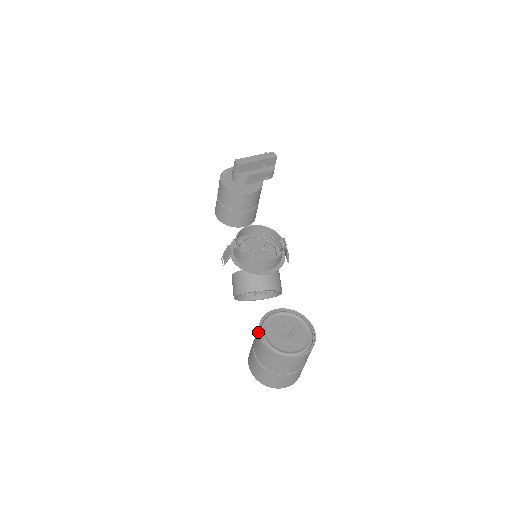
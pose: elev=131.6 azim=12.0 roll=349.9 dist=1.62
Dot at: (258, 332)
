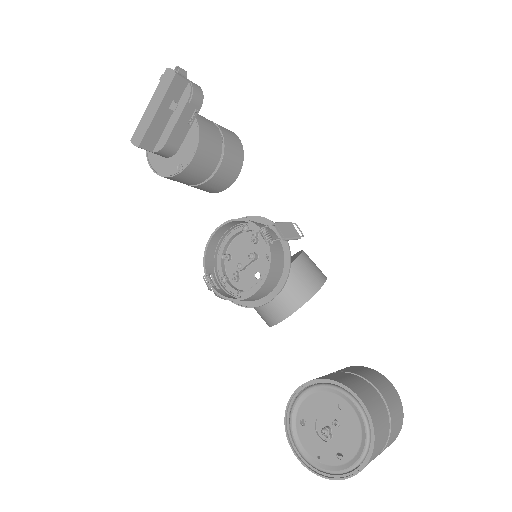
Dot at: occluded
